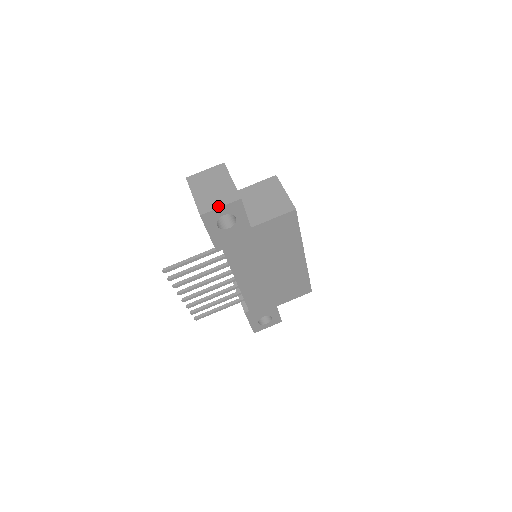
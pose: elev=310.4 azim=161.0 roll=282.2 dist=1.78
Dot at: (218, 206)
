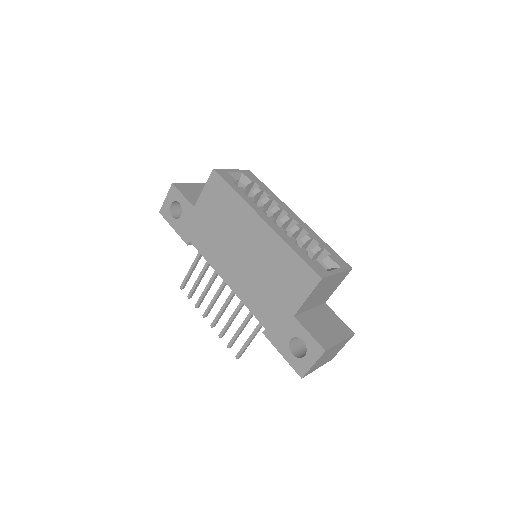
Dot at: (166, 199)
